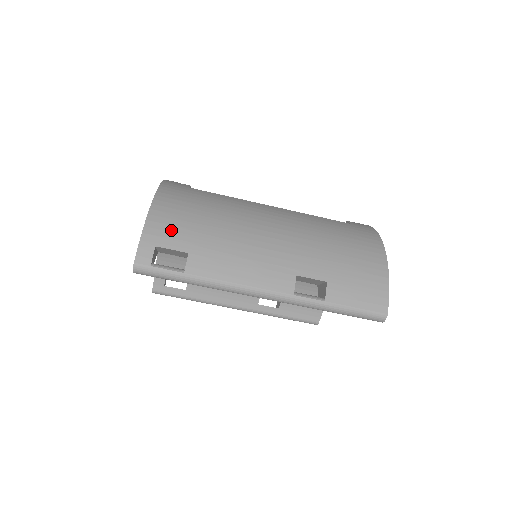
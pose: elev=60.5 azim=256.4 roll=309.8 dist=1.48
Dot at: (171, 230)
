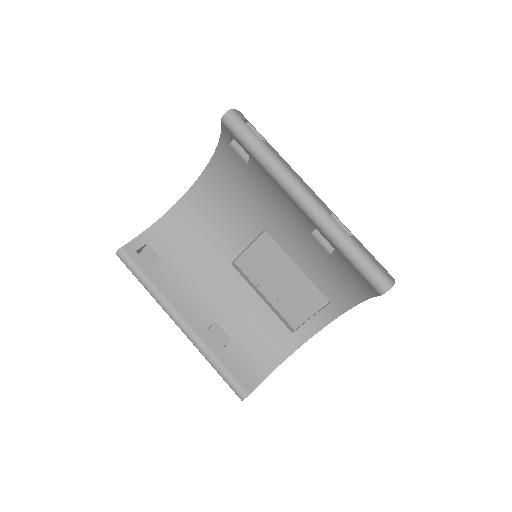
Dot at: occluded
